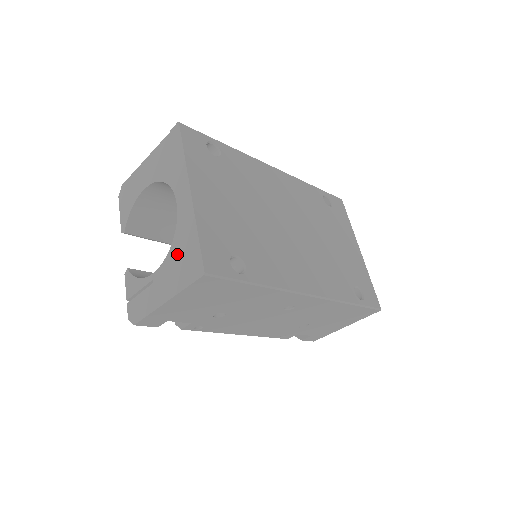
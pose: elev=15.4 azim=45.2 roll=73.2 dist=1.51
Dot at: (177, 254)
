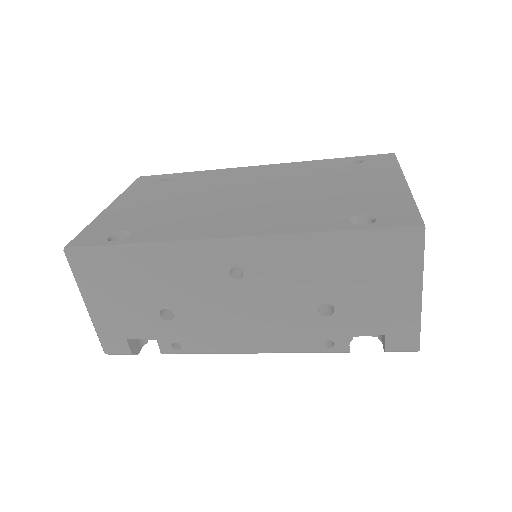
Dot at: occluded
